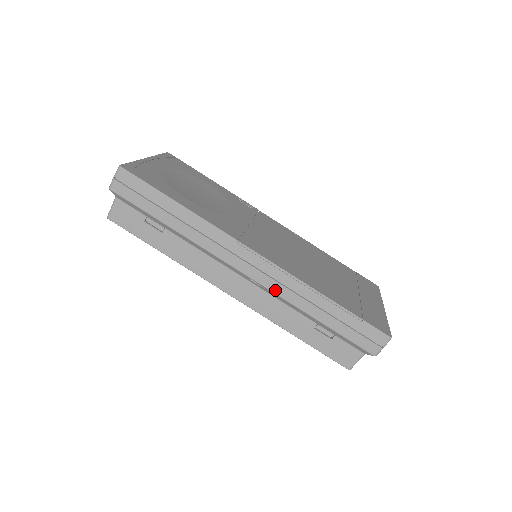
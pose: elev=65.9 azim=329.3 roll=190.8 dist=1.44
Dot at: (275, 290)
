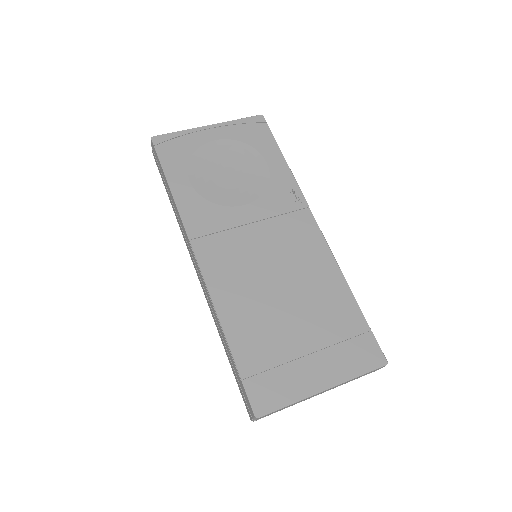
Dot at: (207, 300)
